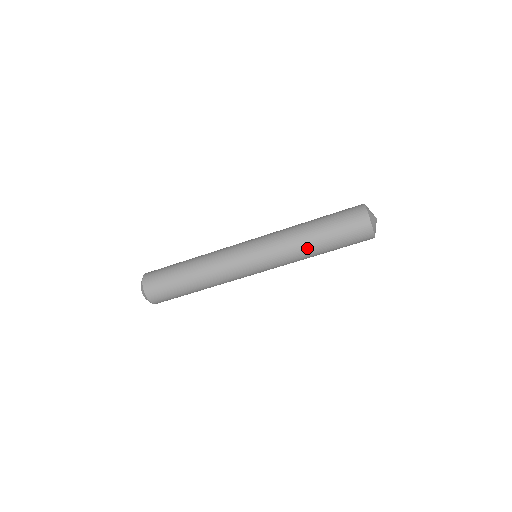
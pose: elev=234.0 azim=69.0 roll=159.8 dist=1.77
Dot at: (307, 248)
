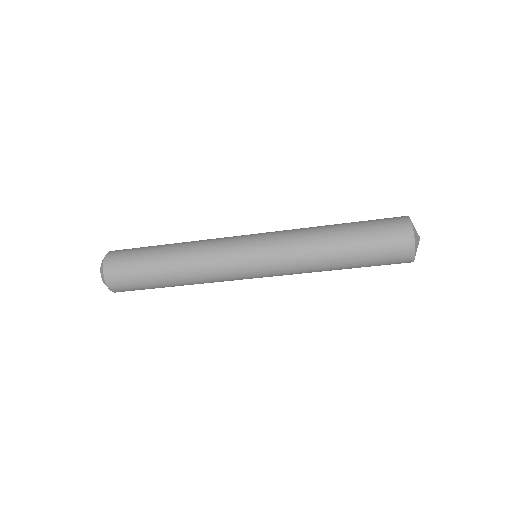
Dot at: (326, 270)
